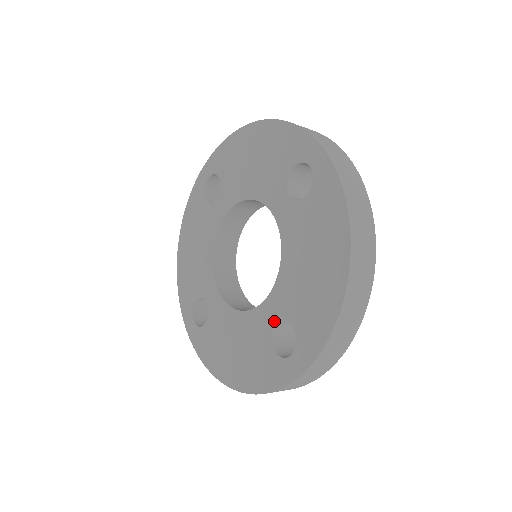
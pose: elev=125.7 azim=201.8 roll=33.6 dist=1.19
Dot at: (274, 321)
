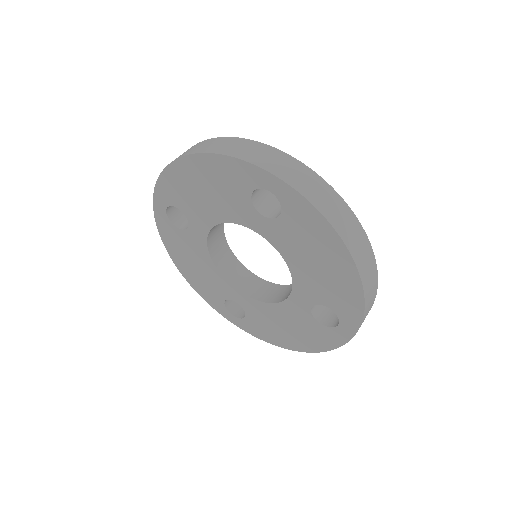
Dot at: (309, 306)
